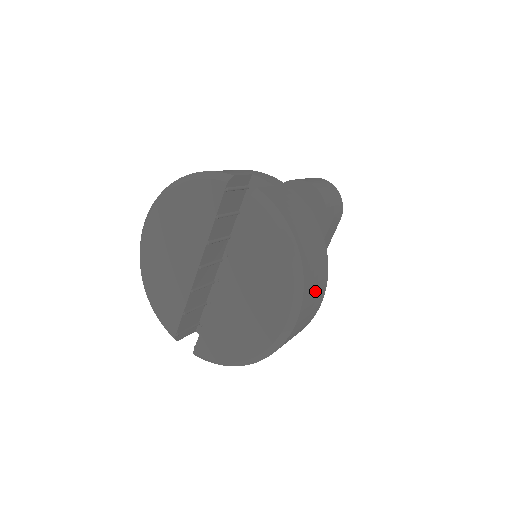
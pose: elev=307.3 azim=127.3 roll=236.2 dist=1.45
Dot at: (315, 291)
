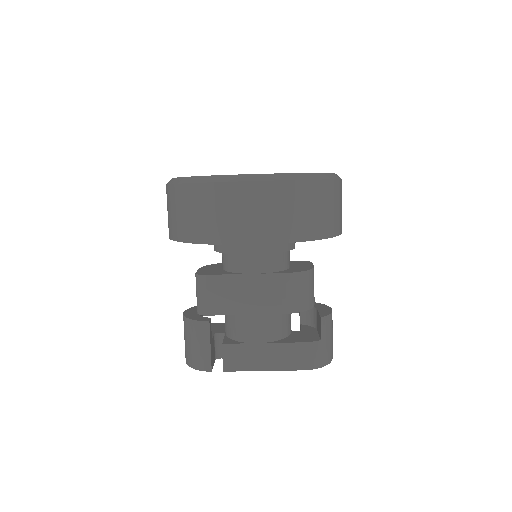
Dot at: (280, 212)
